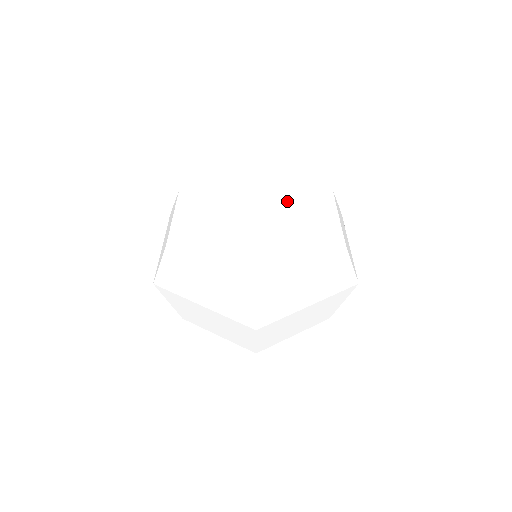
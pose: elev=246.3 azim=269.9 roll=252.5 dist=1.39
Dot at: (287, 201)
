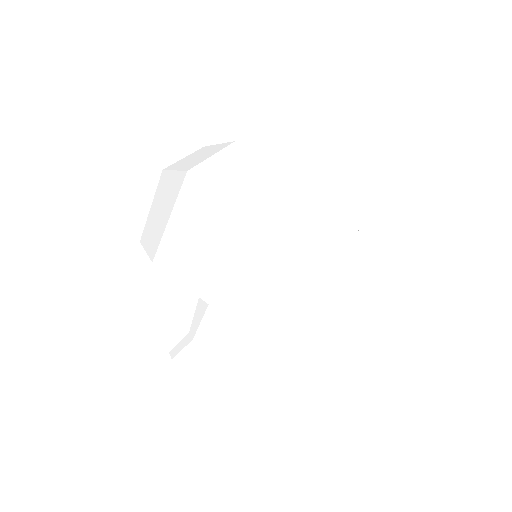
Dot at: occluded
